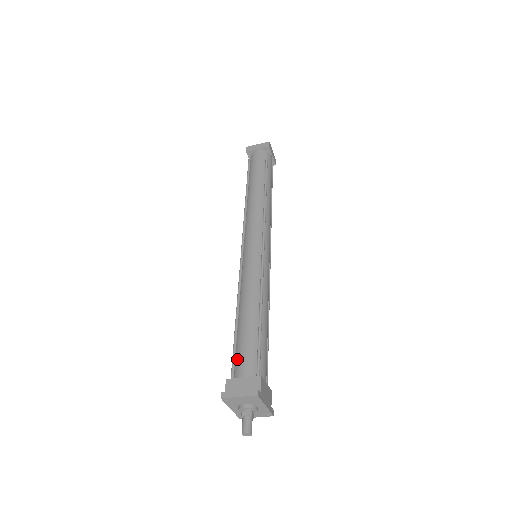
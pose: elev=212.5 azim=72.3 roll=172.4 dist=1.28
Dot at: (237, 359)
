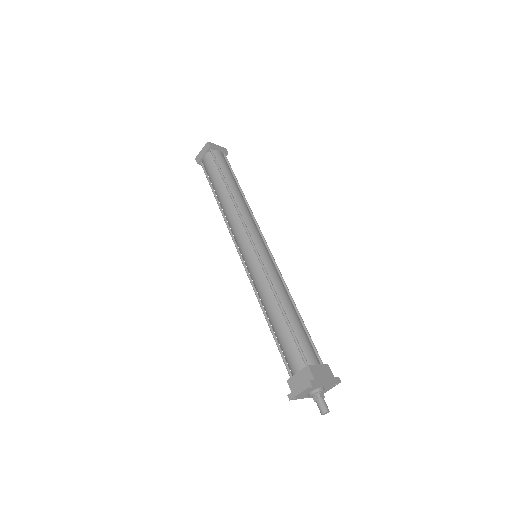
Dot at: (286, 359)
